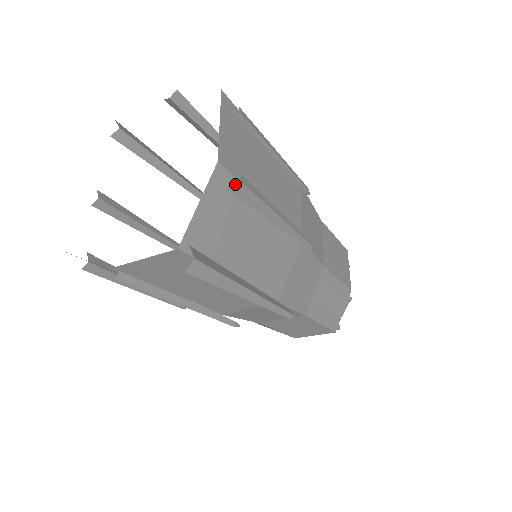
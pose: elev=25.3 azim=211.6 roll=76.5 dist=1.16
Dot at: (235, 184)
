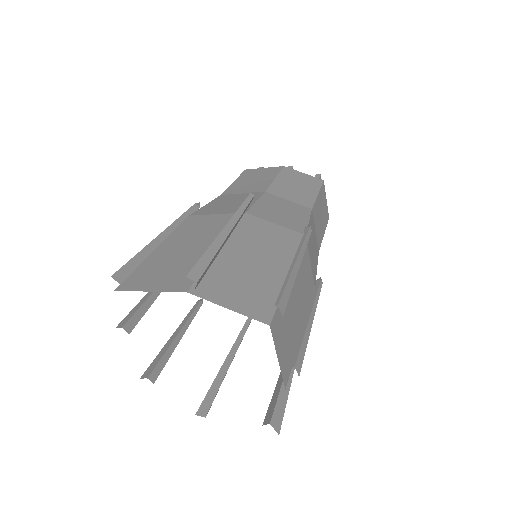
Dot at: occluded
